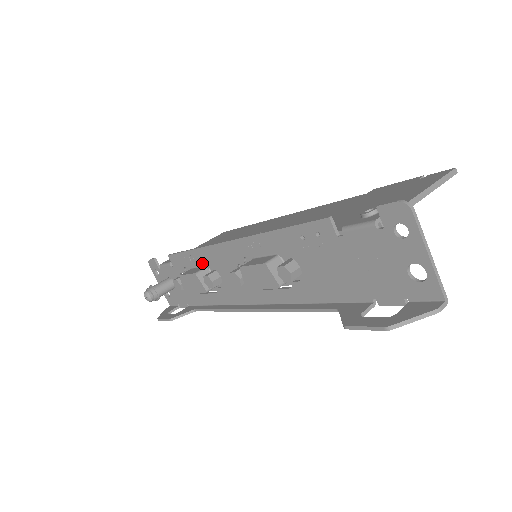
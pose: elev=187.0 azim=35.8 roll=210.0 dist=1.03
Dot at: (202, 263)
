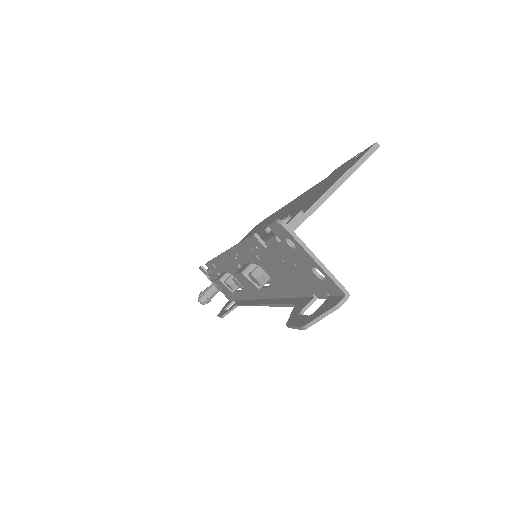
Dot at: (222, 269)
